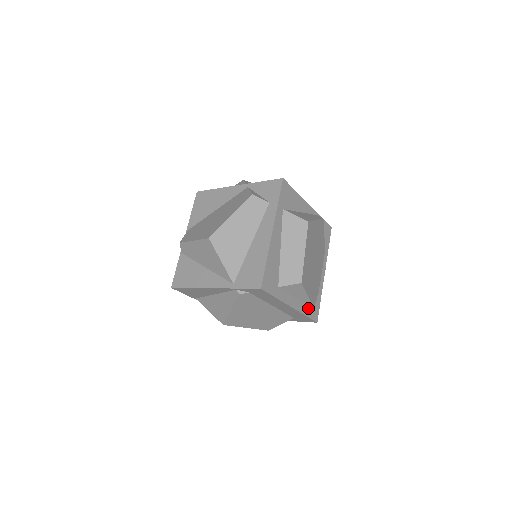
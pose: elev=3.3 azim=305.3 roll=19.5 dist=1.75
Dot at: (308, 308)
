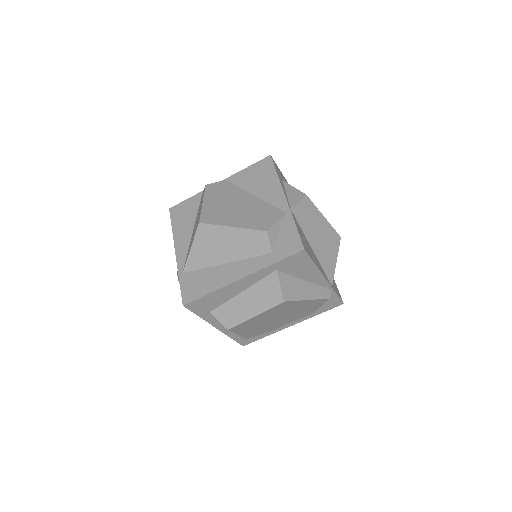
Dot at: occluded
